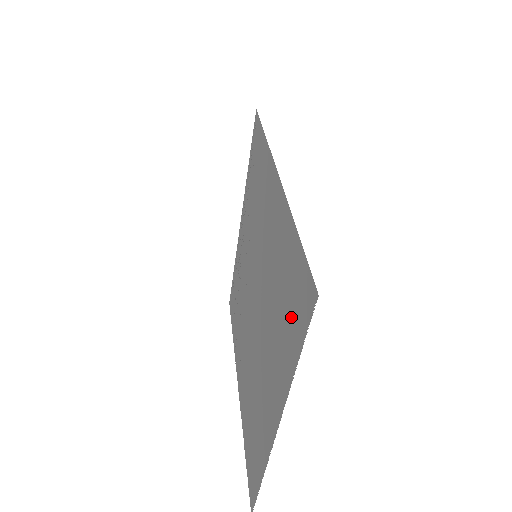
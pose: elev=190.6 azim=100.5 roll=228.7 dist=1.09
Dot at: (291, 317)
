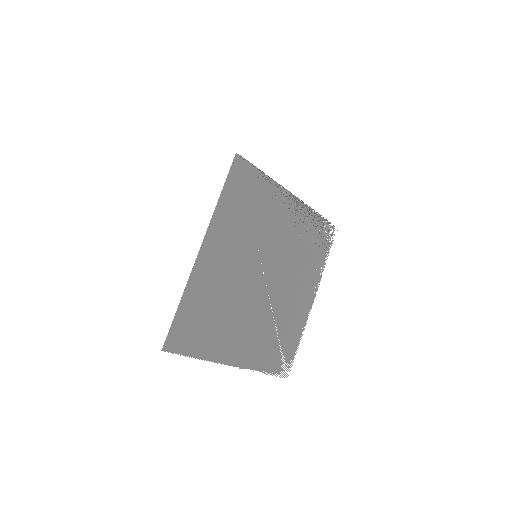
Dot at: (197, 335)
